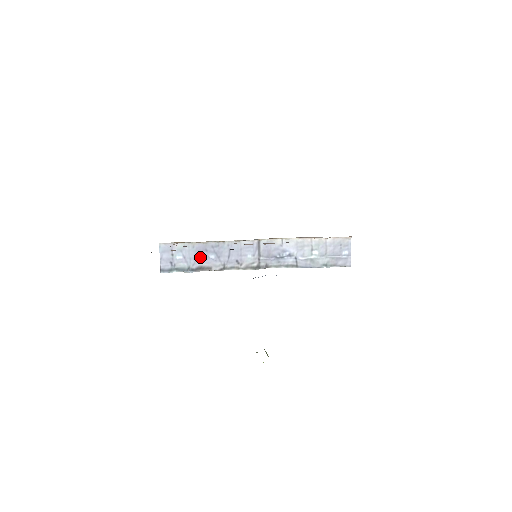
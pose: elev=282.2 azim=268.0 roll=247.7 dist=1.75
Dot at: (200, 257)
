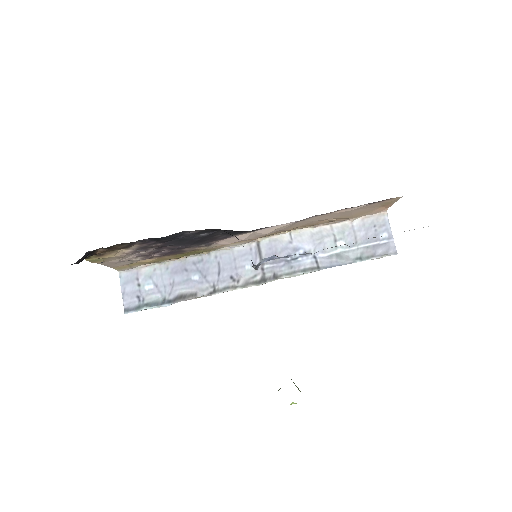
Dot at: (178, 281)
